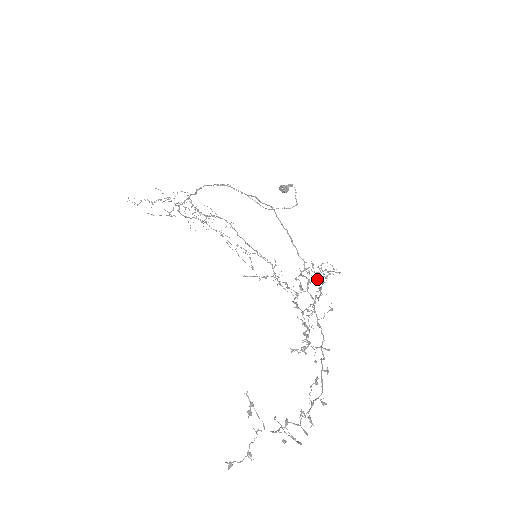
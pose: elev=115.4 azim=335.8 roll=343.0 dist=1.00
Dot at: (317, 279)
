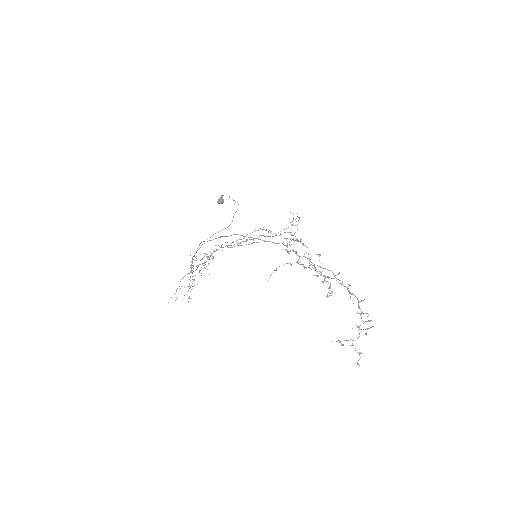
Dot at: occluded
